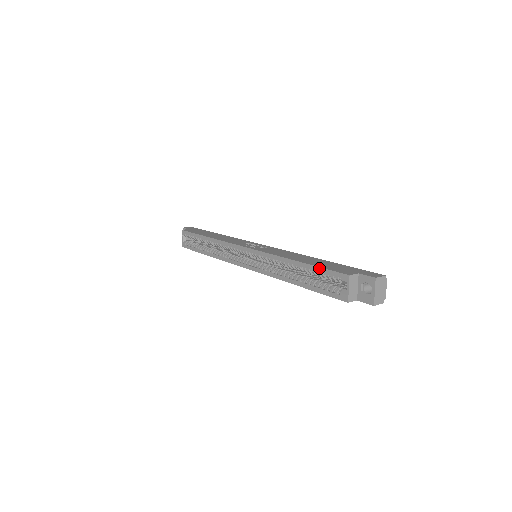
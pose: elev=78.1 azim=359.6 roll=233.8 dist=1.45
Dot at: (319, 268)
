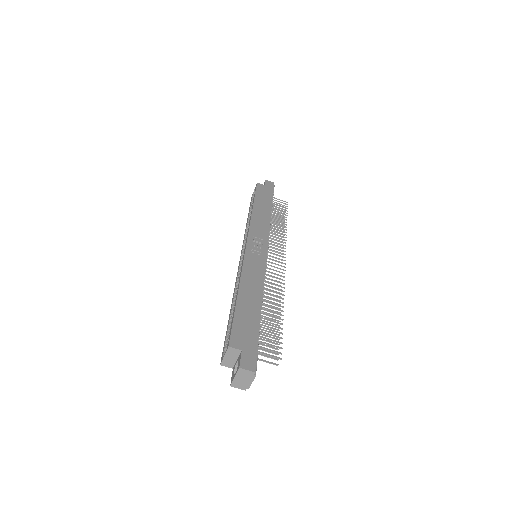
Dot at: (233, 317)
